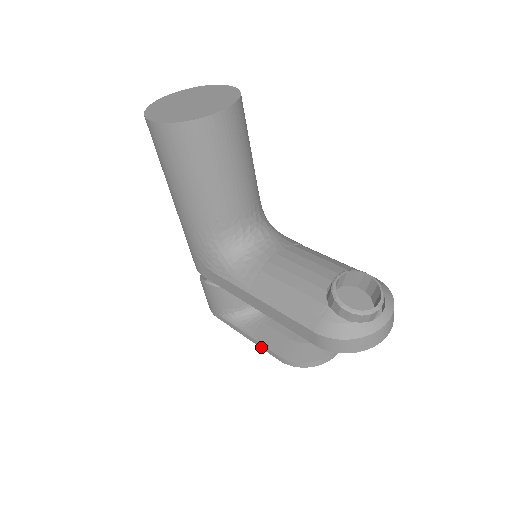
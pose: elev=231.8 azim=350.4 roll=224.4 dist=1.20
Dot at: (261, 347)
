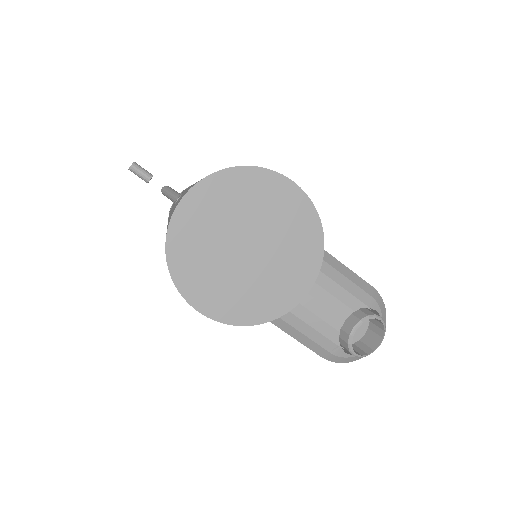
Dot at: occluded
